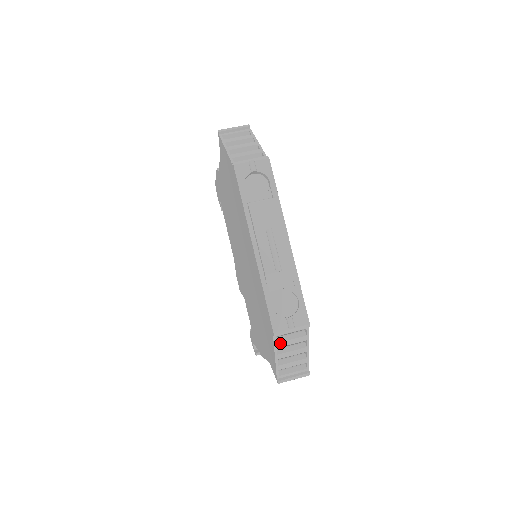
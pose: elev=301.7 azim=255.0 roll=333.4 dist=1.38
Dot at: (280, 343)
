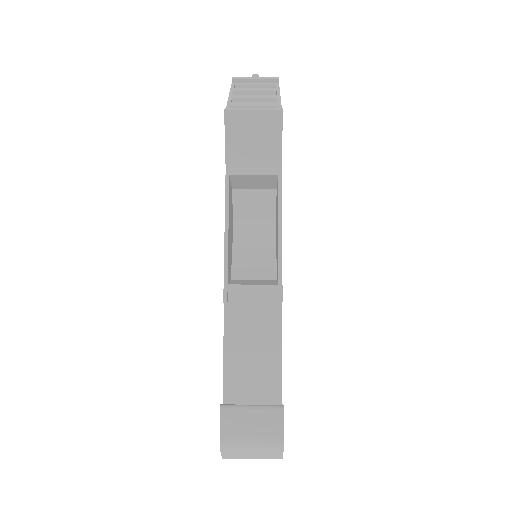
Dot at: (239, 89)
